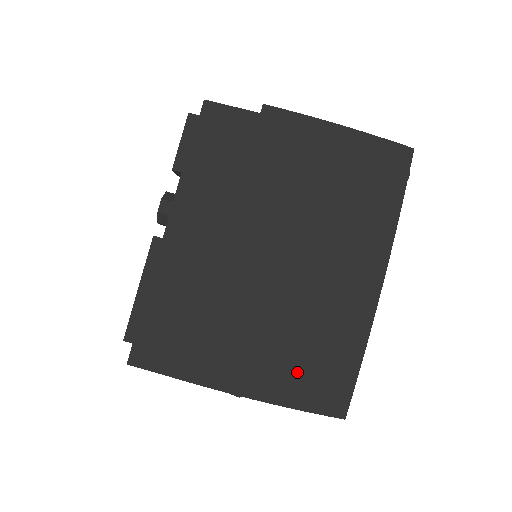
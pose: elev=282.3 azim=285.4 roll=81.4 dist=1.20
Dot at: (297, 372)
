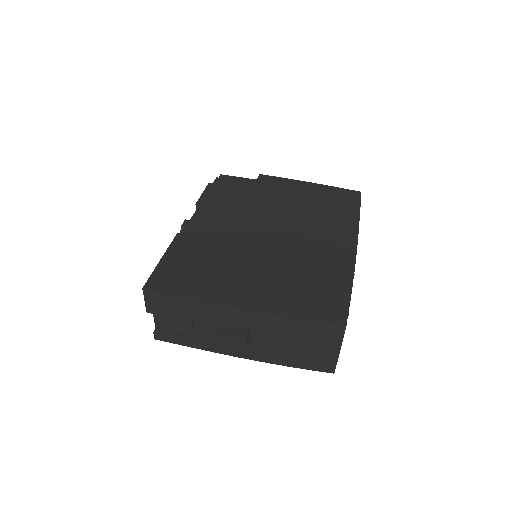
Dot at: (298, 295)
